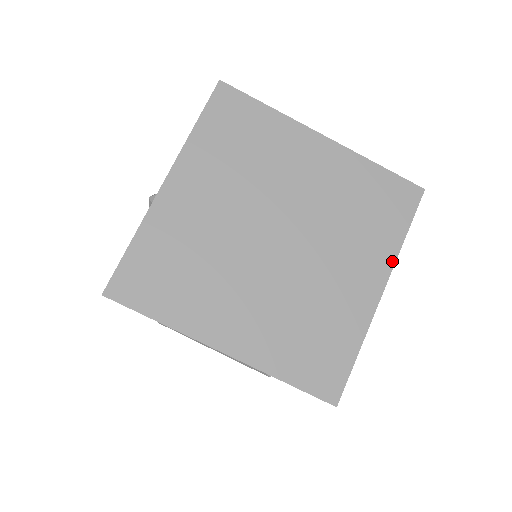
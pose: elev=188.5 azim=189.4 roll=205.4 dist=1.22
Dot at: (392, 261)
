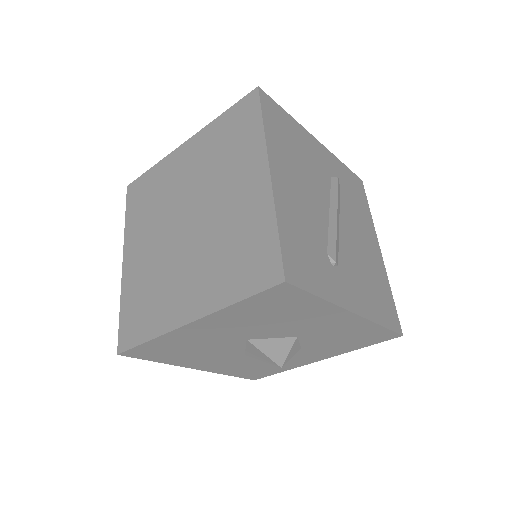
Dot at: (212, 309)
